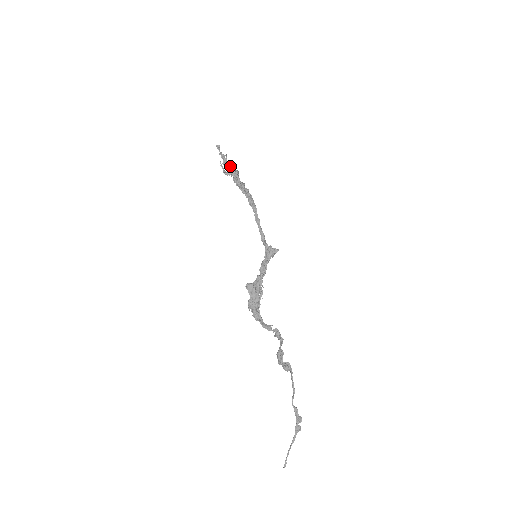
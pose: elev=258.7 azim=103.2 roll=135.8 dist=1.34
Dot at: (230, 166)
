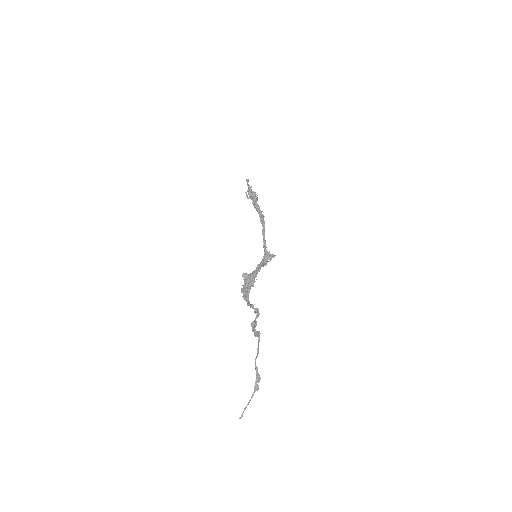
Dot at: (252, 193)
